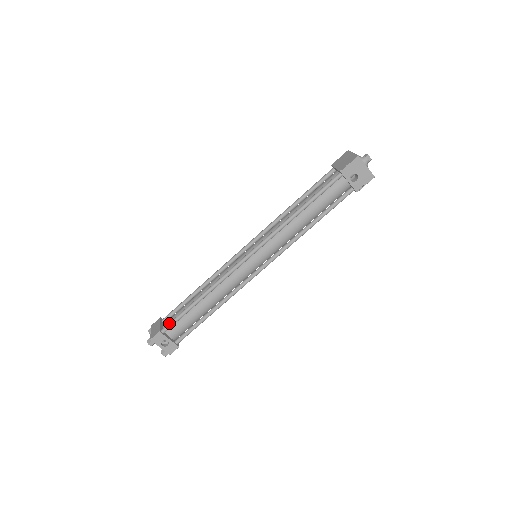
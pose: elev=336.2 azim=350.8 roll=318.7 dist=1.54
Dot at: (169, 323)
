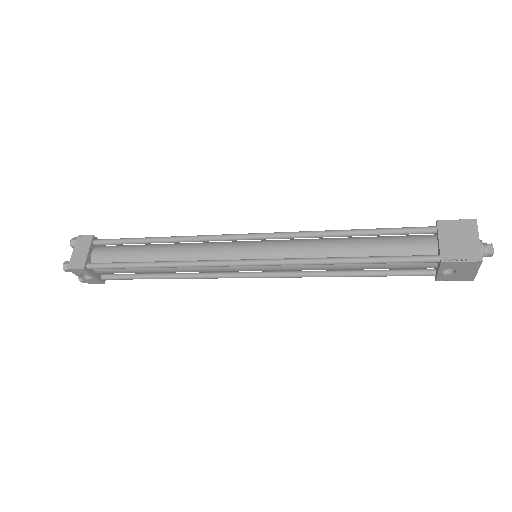
Dot at: (101, 265)
